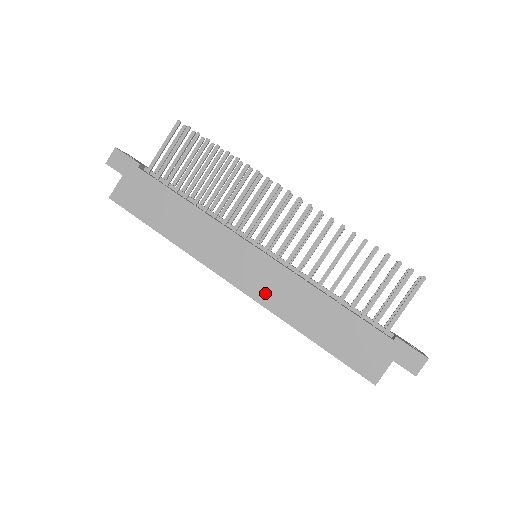
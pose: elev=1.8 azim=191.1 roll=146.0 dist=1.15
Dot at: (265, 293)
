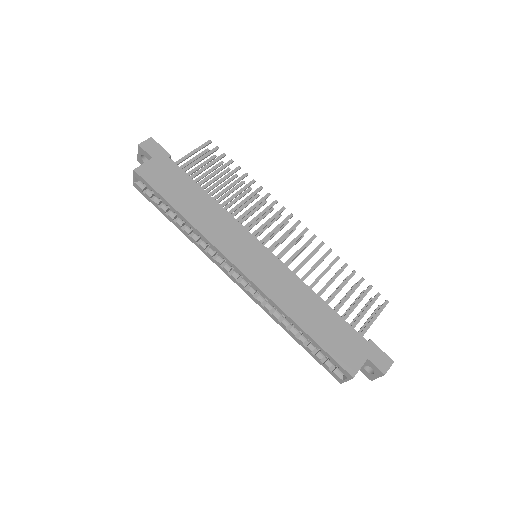
Dot at: (266, 282)
